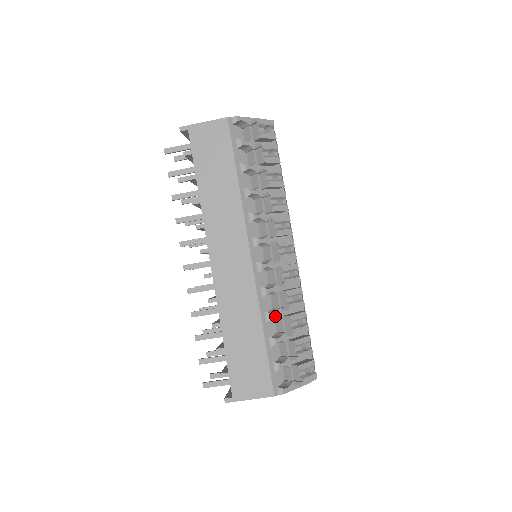
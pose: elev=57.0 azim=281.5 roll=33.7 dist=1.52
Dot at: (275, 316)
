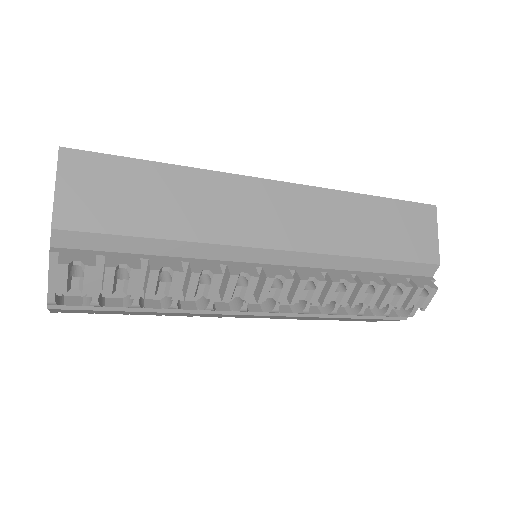
Dot at: occluded
